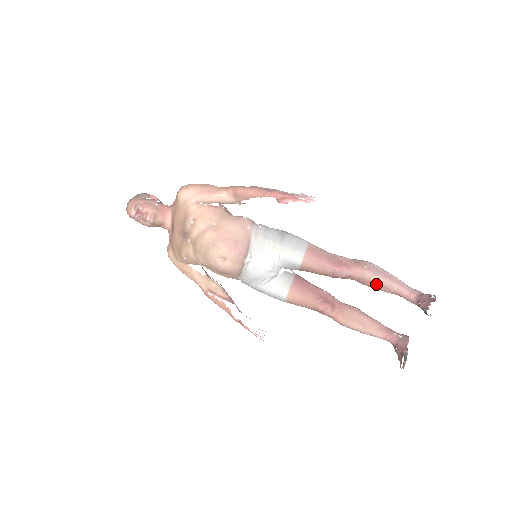
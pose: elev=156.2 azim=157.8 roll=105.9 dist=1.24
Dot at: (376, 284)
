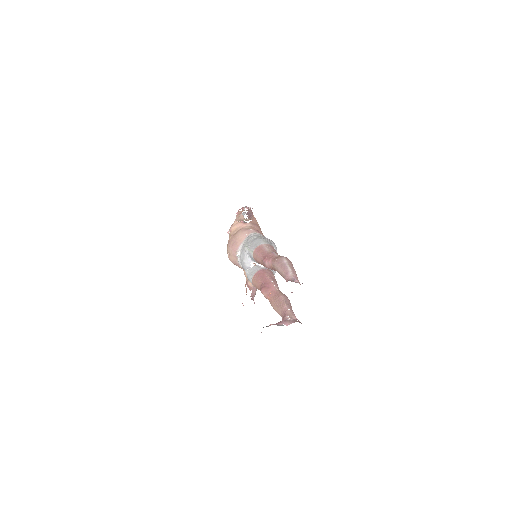
Dot at: (279, 273)
